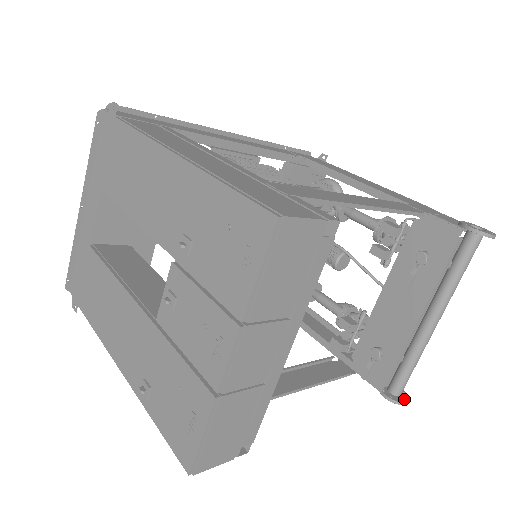
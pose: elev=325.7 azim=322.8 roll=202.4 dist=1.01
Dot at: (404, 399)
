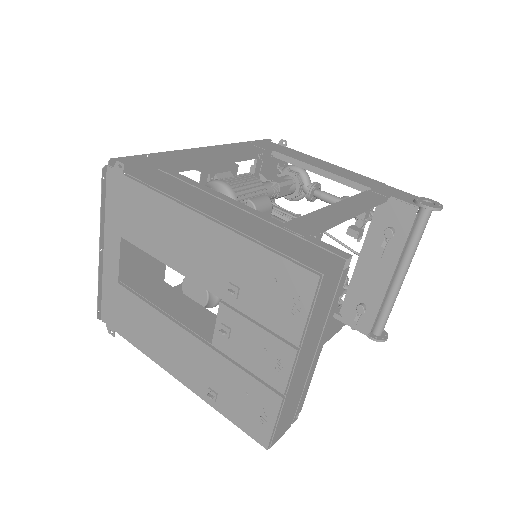
Dot at: (385, 337)
